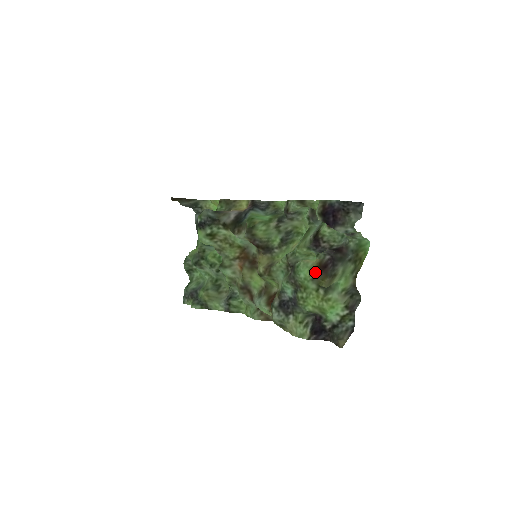
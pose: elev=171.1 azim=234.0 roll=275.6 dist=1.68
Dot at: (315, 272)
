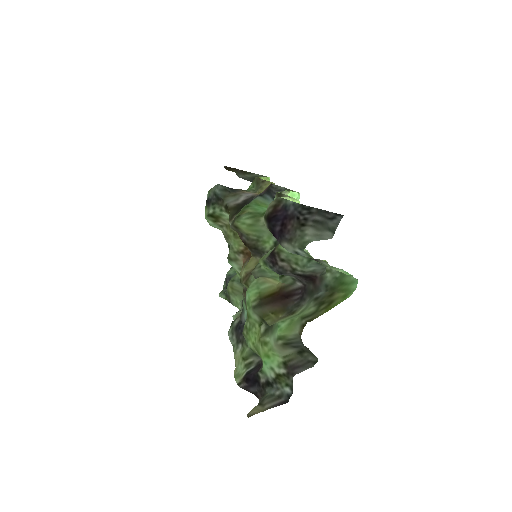
Dot at: (263, 298)
